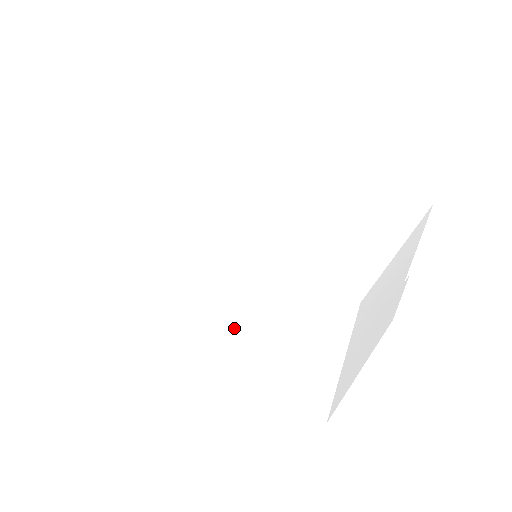
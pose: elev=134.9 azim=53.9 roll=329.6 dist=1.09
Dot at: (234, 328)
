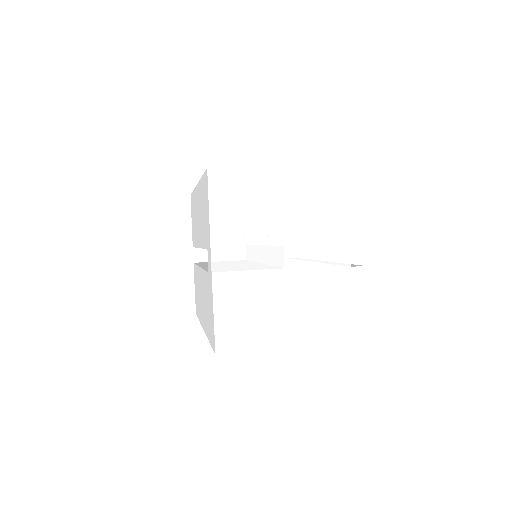
Dot at: (202, 281)
